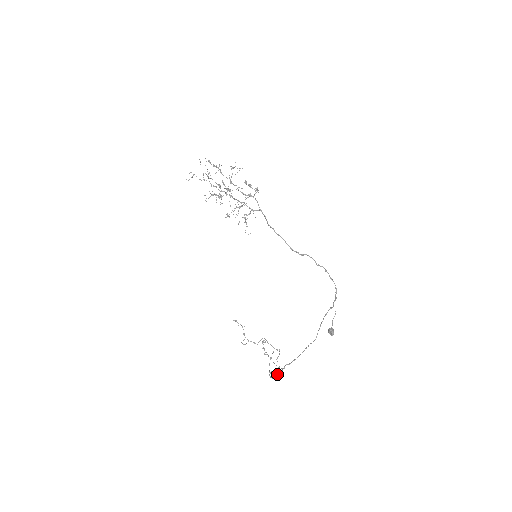
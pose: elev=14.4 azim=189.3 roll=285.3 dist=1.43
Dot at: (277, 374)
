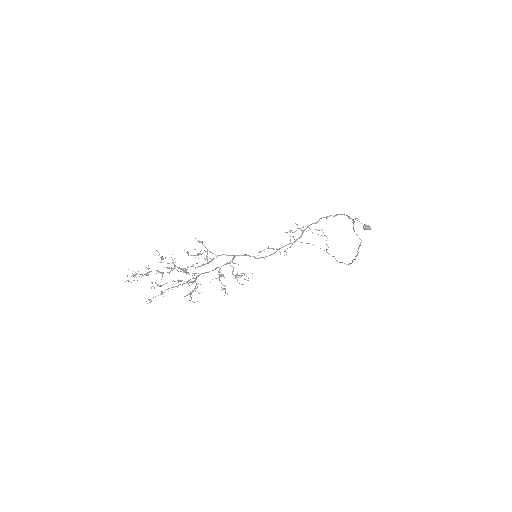
Dot at: occluded
